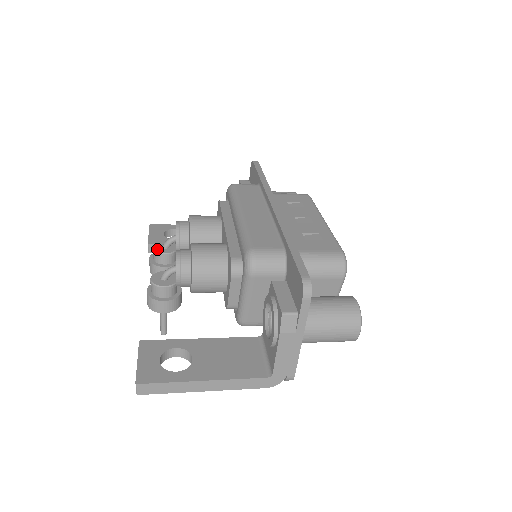
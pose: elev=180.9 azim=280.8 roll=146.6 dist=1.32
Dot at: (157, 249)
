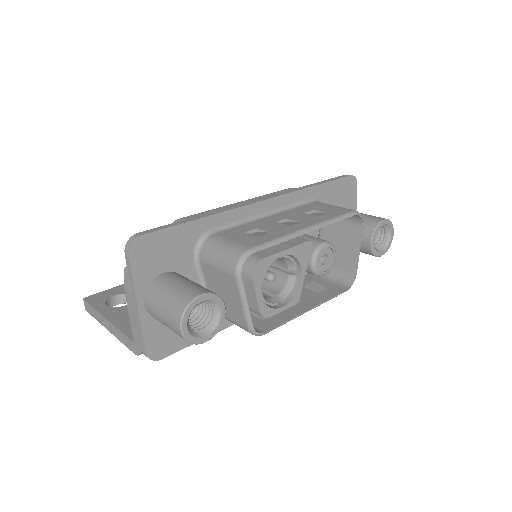
Dot at: occluded
